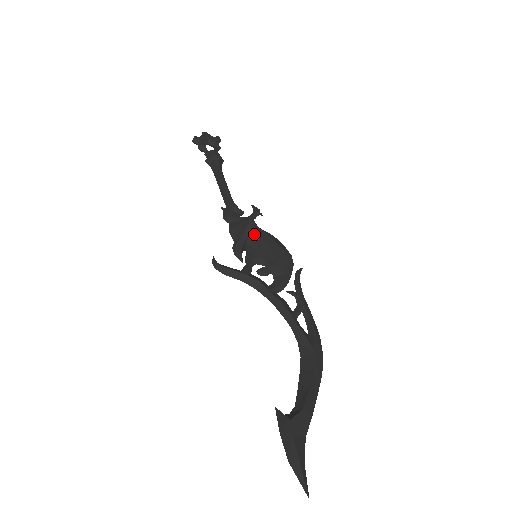
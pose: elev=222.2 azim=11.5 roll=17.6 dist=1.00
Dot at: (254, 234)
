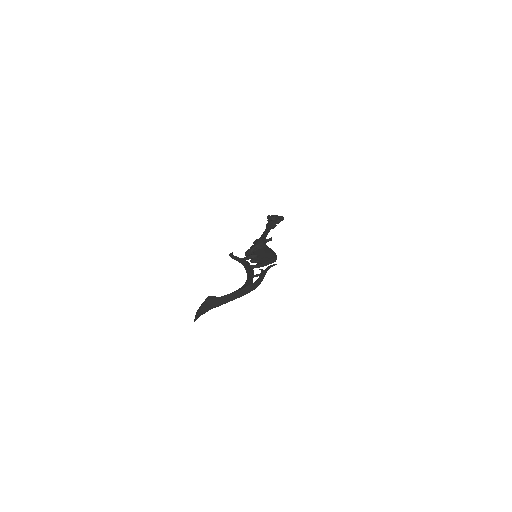
Dot at: (261, 247)
